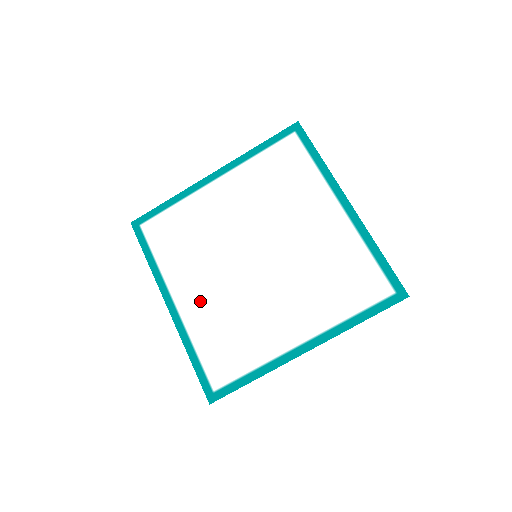
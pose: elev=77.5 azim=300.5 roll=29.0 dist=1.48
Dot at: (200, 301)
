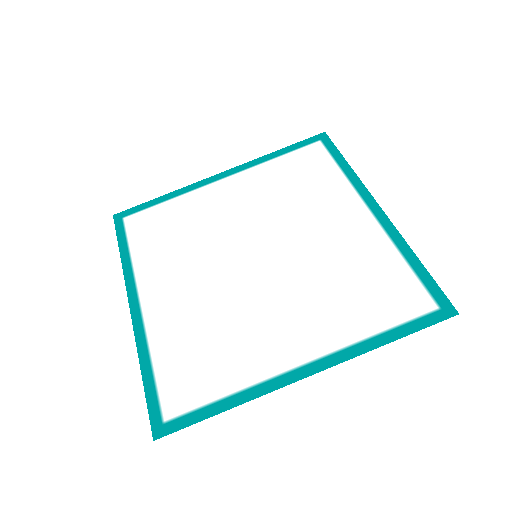
Dot at: (174, 302)
